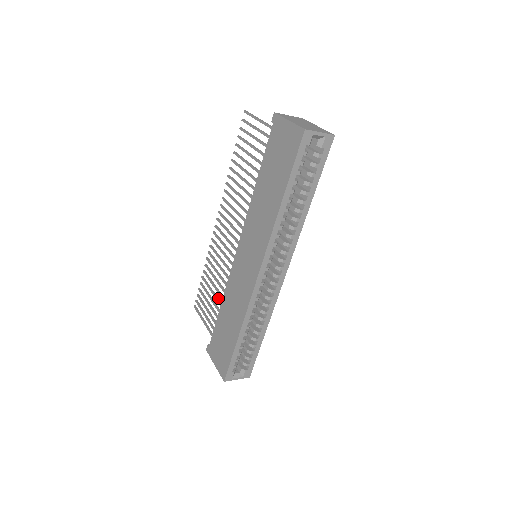
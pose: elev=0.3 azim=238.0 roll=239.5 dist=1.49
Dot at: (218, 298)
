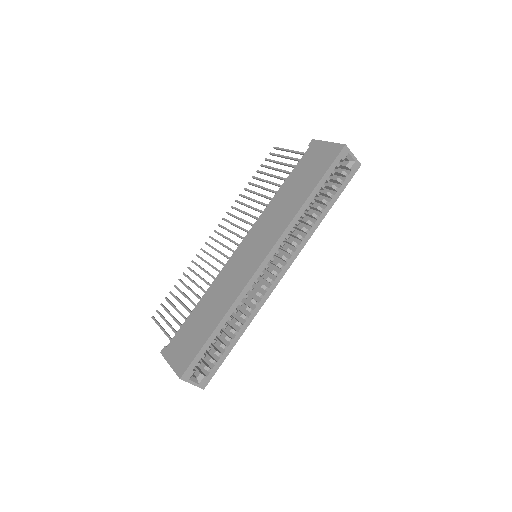
Dot at: occluded
